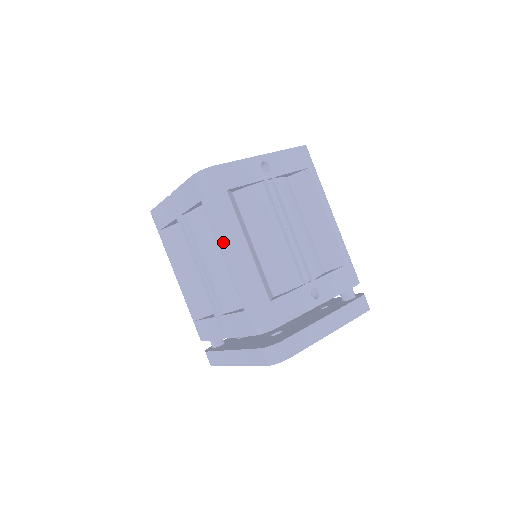
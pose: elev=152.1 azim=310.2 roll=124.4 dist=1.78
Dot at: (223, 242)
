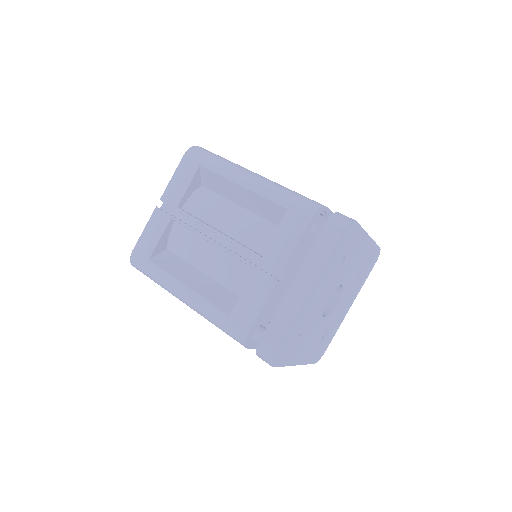
Dot at: (237, 174)
